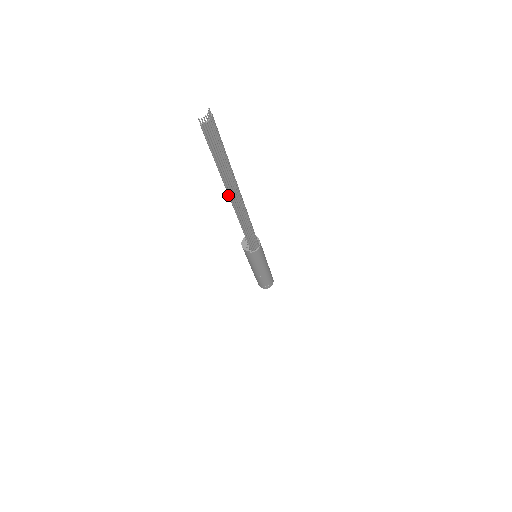
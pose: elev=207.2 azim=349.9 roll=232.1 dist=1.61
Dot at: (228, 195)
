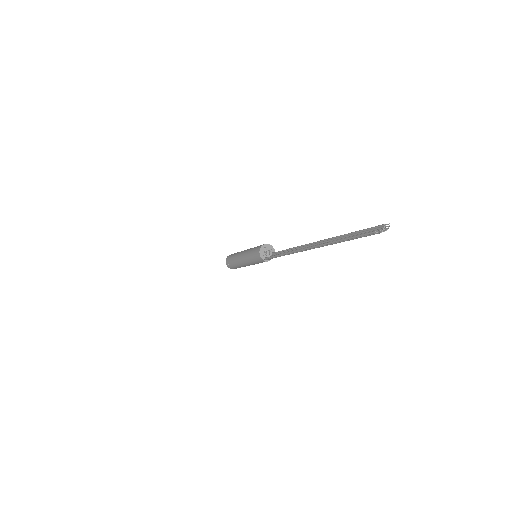
Dot at: (313, 246)
